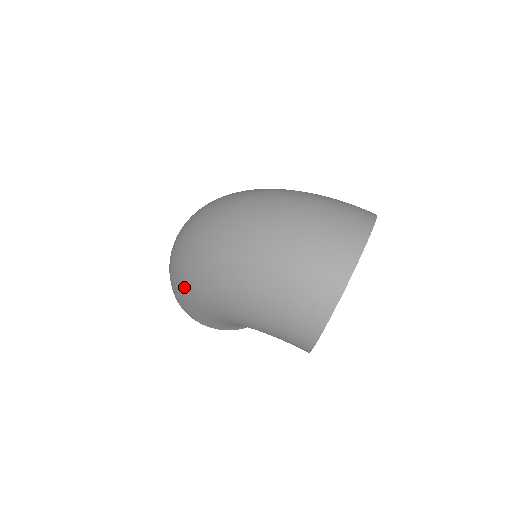
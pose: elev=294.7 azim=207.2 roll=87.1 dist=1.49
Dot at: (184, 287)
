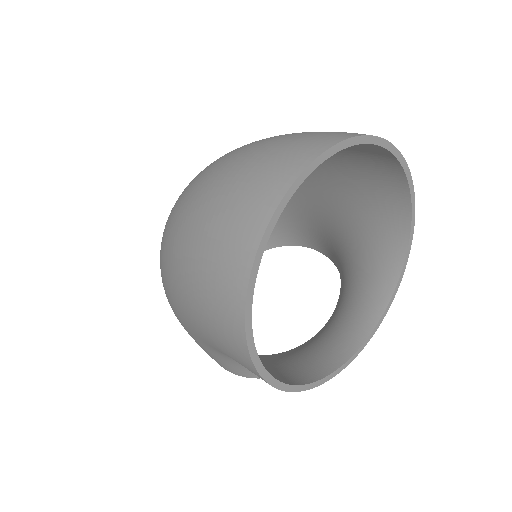
Dot at: occluded
